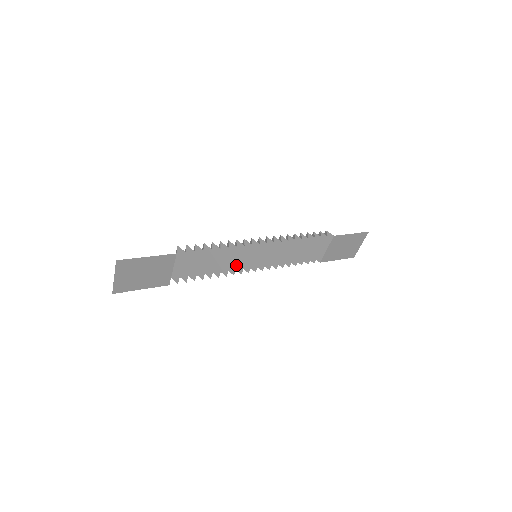
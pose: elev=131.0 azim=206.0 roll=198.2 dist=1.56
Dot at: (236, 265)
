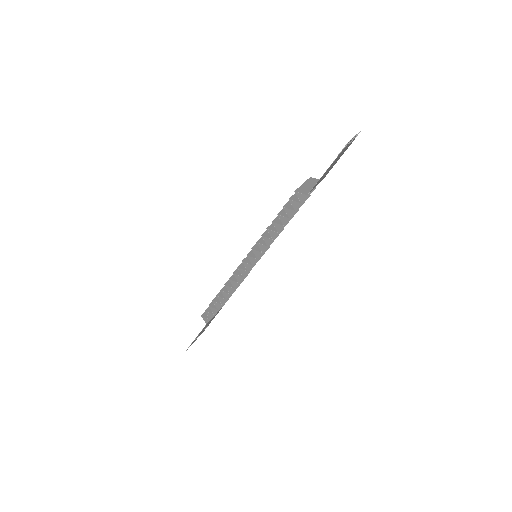
Dot at: occluded
